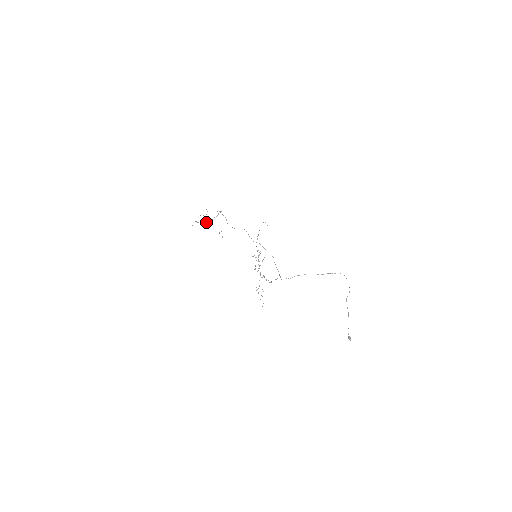
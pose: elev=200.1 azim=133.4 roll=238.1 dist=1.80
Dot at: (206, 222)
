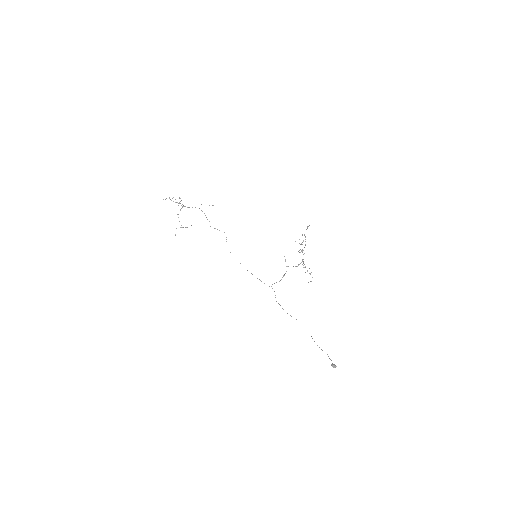
Dot at: occluded
